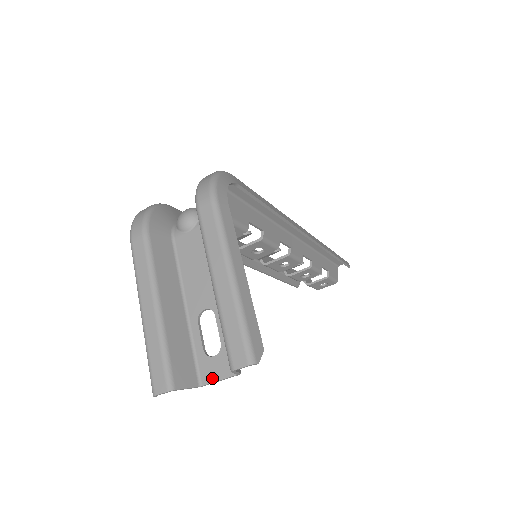
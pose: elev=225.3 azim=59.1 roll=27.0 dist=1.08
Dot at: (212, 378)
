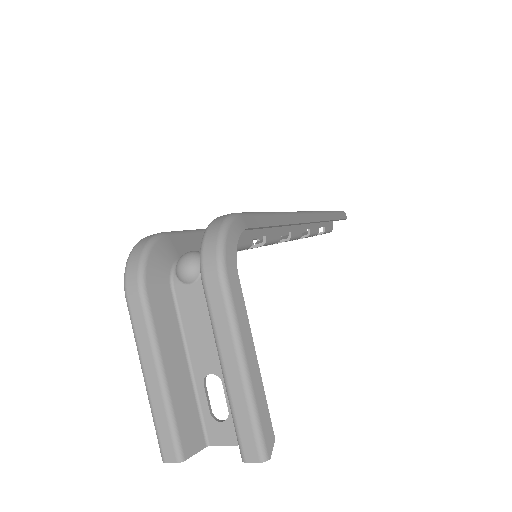
Dot at: (220, 442)
